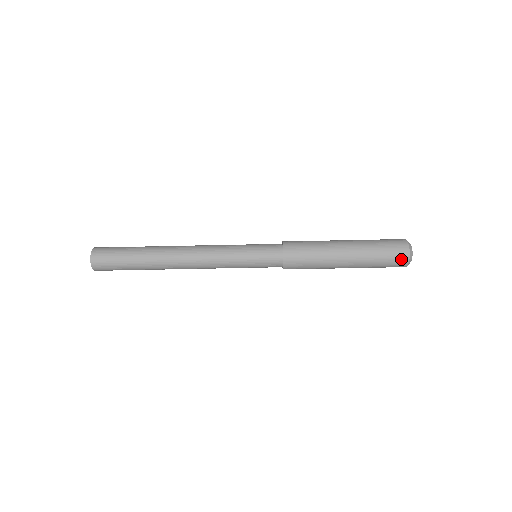
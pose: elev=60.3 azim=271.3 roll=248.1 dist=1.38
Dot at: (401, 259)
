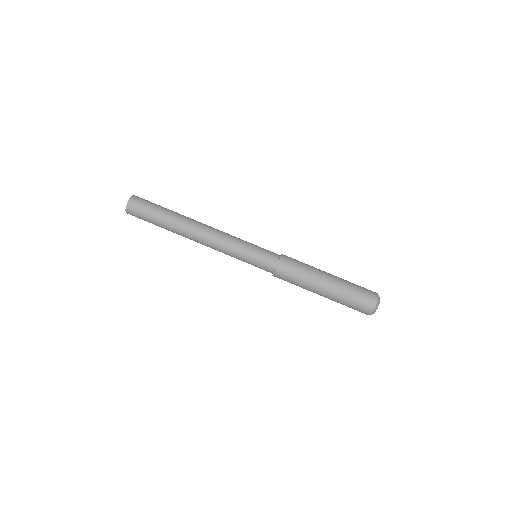
Dot at: (372, 295)
